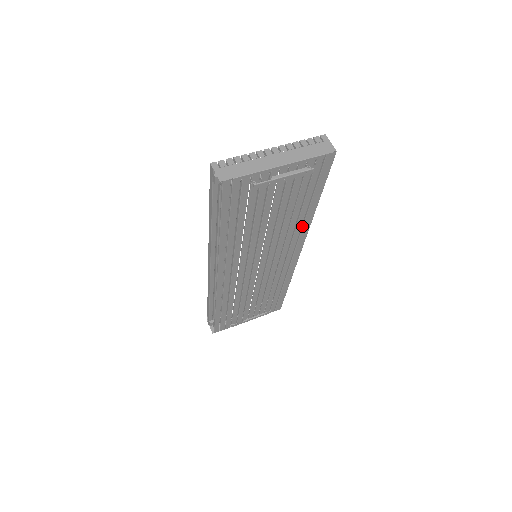
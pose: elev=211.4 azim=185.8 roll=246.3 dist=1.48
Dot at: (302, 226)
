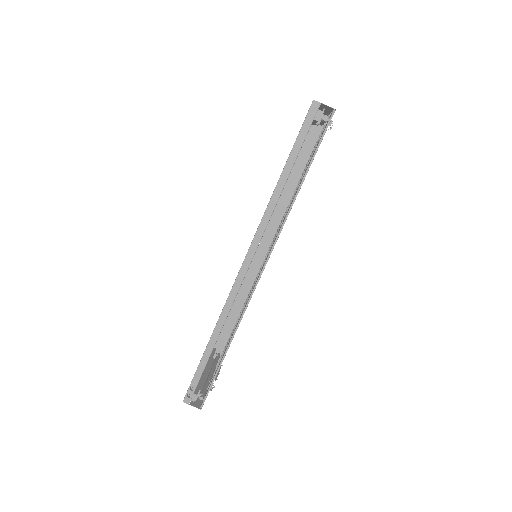
Dot at: occluded
